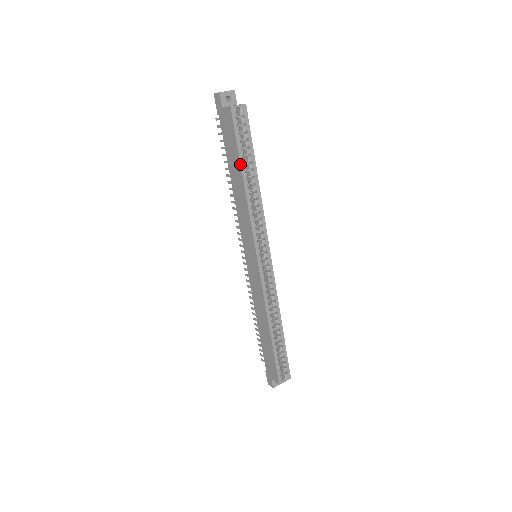
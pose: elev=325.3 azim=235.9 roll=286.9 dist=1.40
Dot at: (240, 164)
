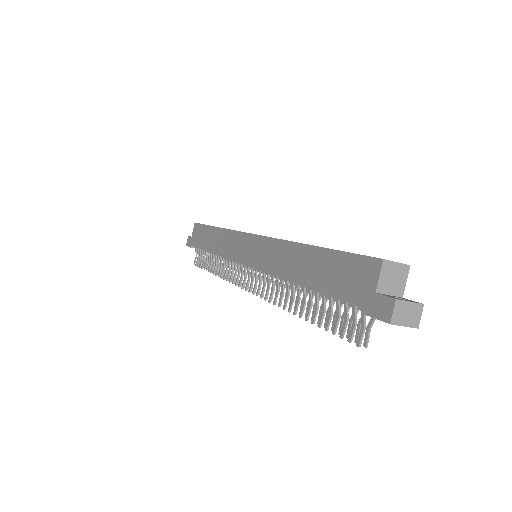
Dot at: (209, 226)
